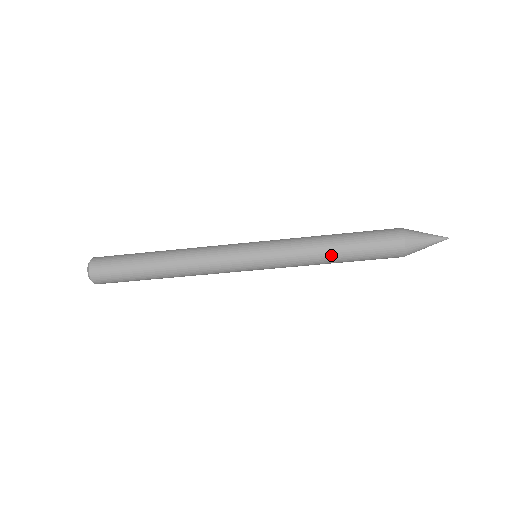
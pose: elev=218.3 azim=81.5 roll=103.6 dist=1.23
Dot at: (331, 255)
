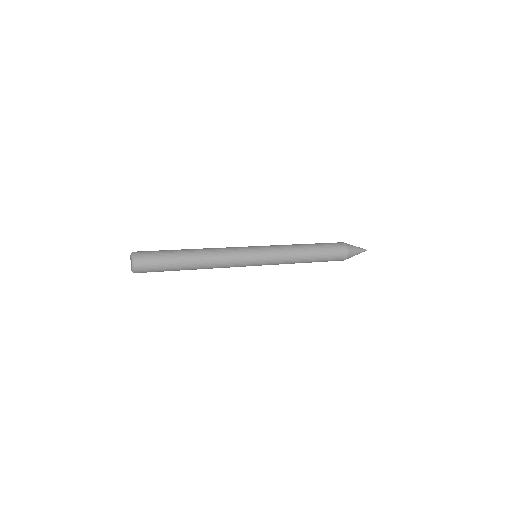
Dot at: (305, 262)
